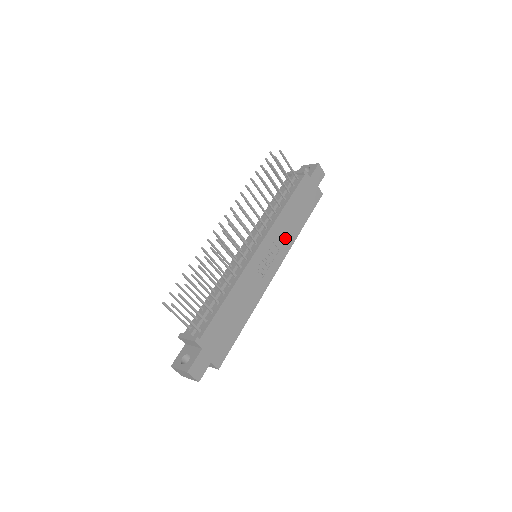
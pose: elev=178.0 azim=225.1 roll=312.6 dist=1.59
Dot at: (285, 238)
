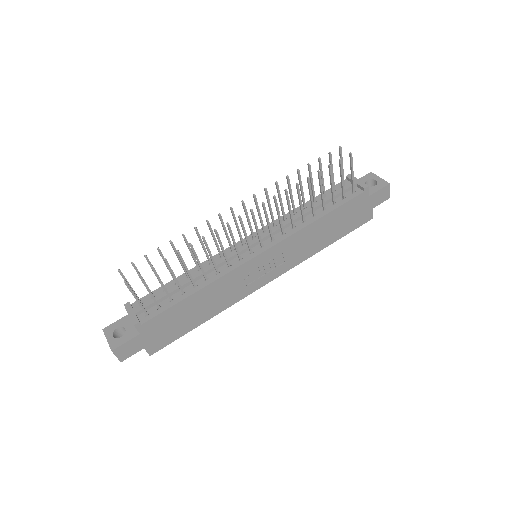
Dot at: (299, 252)
